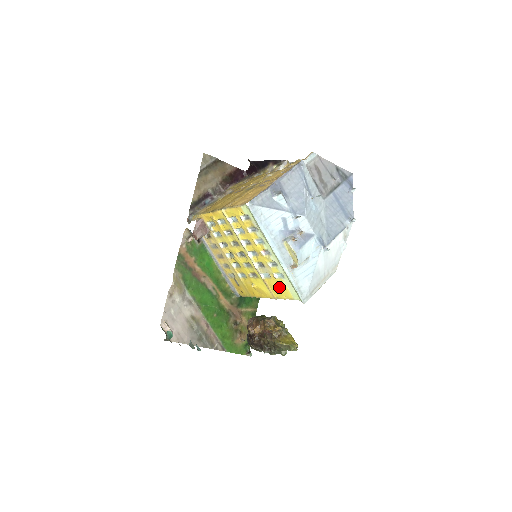
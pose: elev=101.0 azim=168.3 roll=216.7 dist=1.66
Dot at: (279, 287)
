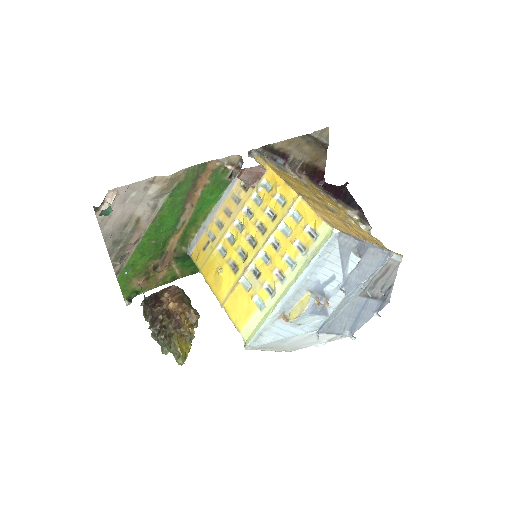
Dot at: (243, 307)
